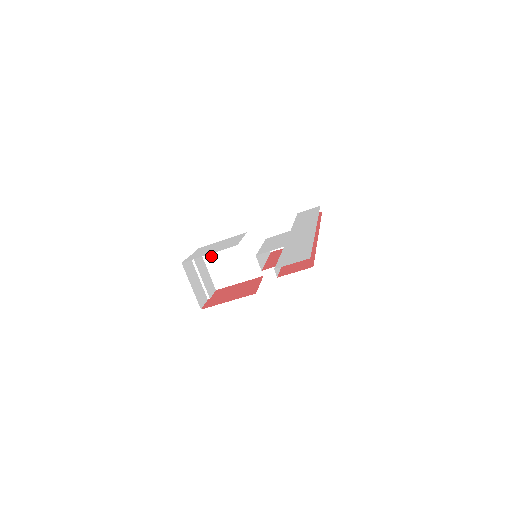
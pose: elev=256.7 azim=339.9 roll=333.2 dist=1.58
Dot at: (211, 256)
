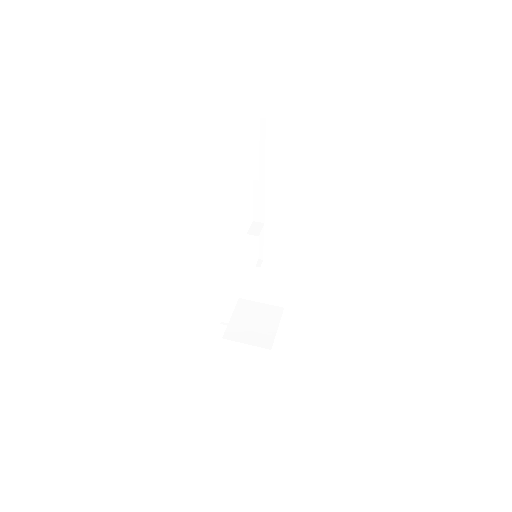
Dot at: (237, 334)
